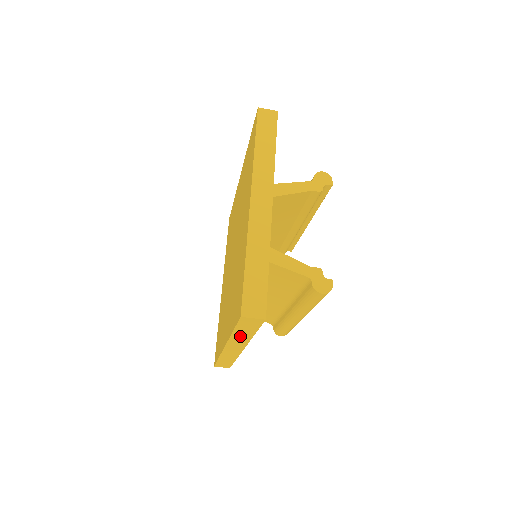
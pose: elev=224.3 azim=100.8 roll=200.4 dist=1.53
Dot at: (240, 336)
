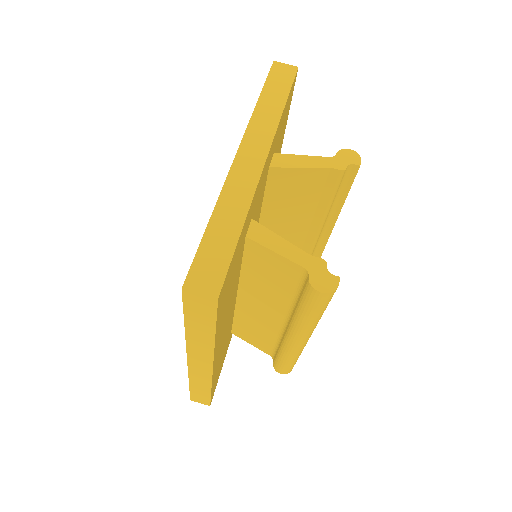
Dot at: (198, 337)
